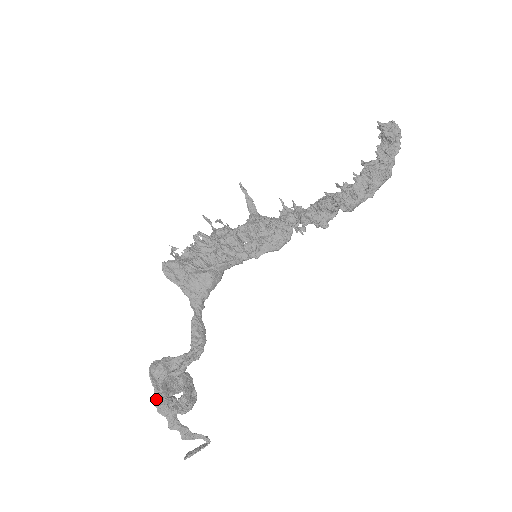
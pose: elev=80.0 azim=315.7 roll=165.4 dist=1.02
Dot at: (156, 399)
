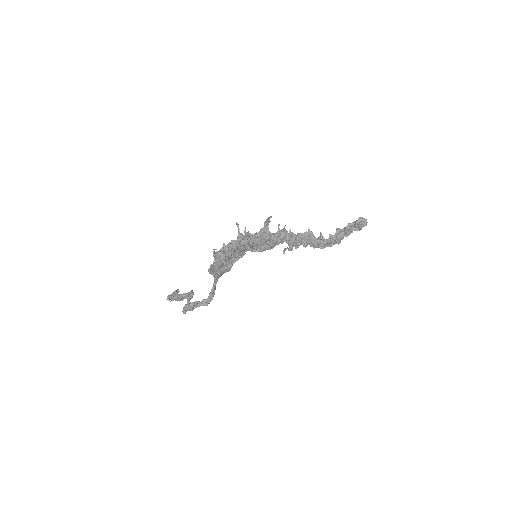
Dot at: (172, 299)
